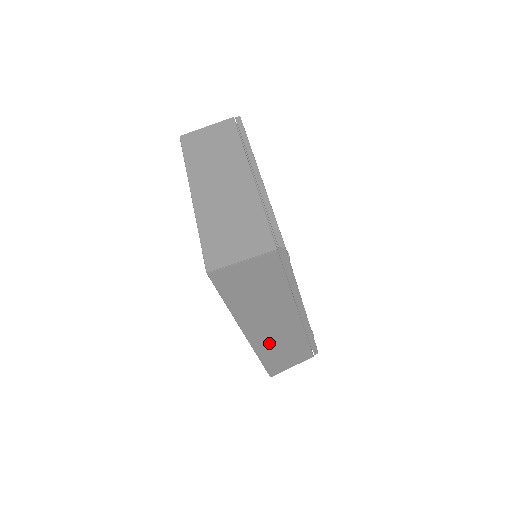
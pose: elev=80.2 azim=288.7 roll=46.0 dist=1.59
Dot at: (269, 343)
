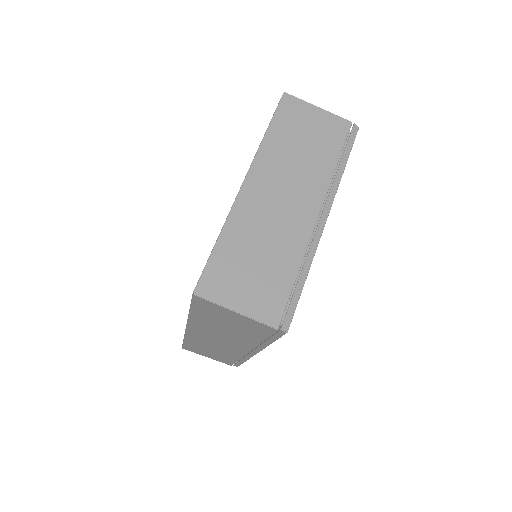
Dot at: (202, 342)
